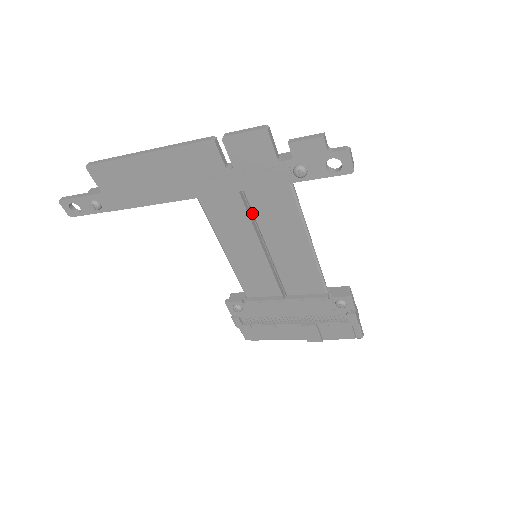
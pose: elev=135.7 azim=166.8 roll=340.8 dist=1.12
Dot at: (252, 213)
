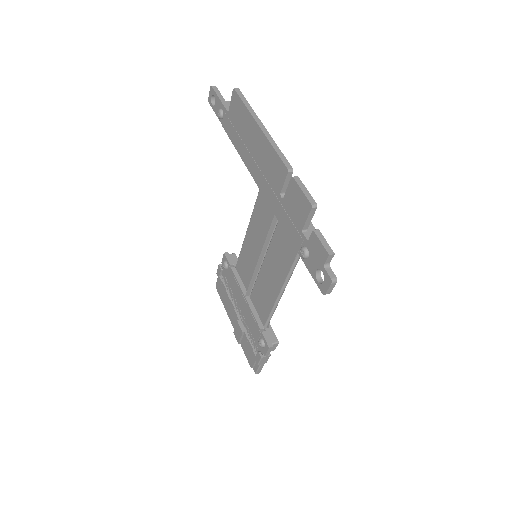
Dot at: (273, 234)
